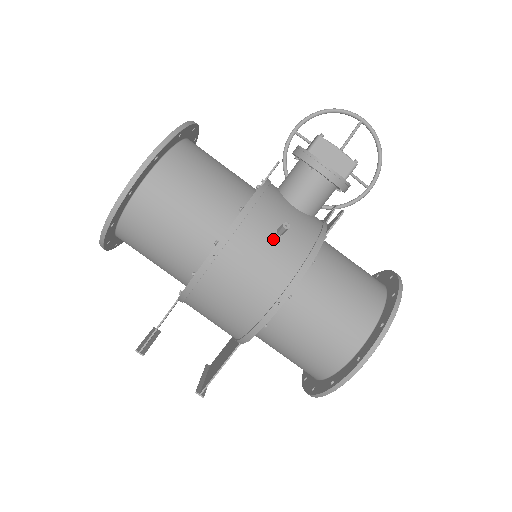
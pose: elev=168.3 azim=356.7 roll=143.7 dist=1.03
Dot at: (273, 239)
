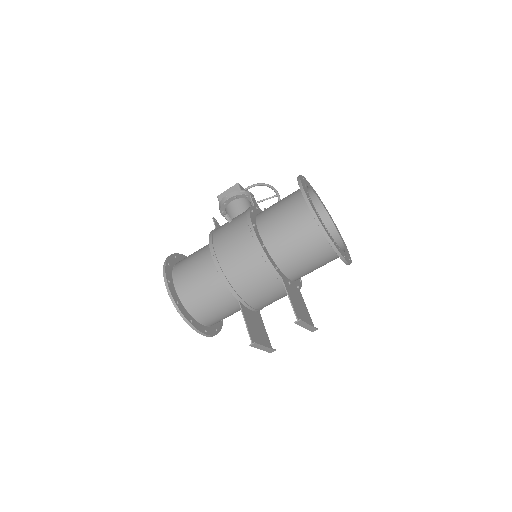
Dot at: (229, 225)
